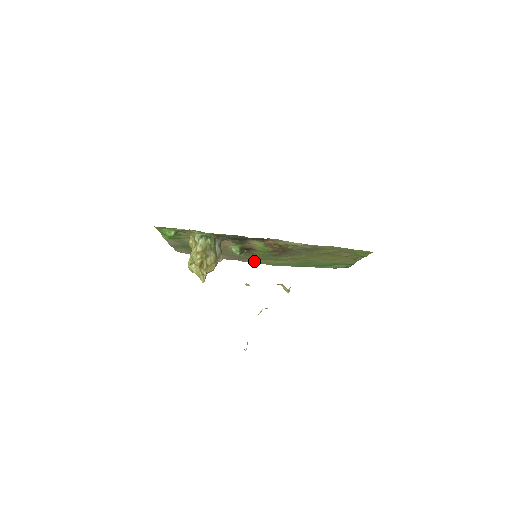
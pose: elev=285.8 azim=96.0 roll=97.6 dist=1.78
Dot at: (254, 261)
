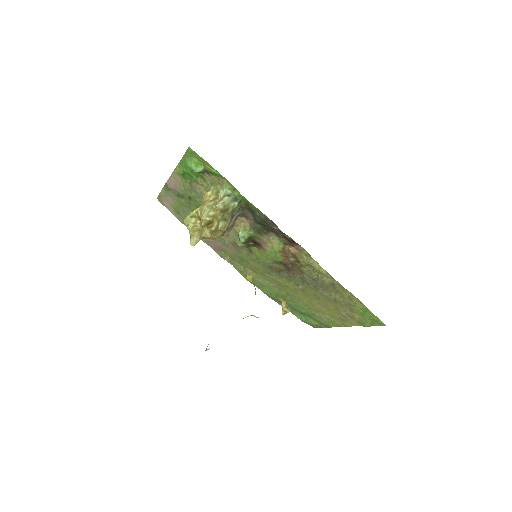
Dot at: (231, 262)
